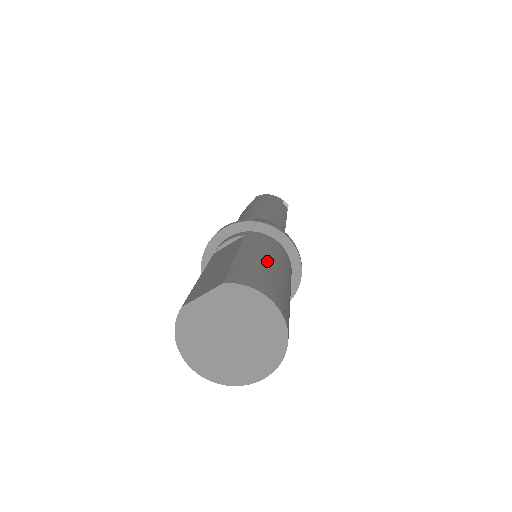
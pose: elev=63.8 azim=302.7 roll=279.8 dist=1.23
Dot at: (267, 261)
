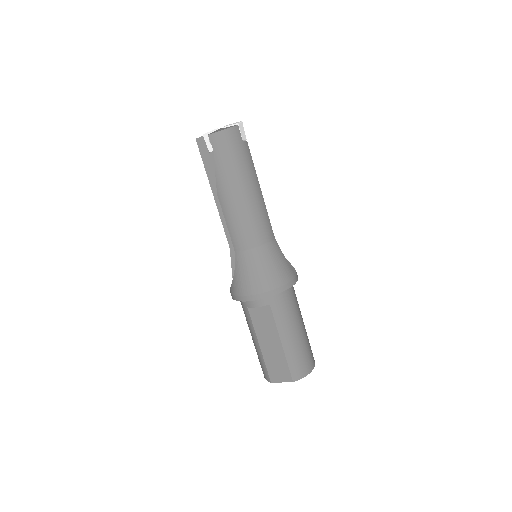
Dot at: (297, 335)
